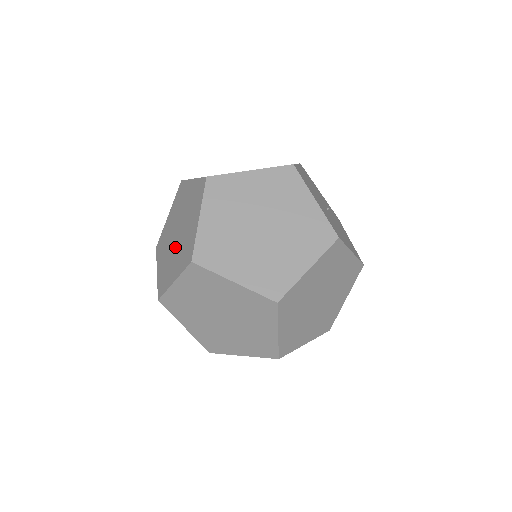
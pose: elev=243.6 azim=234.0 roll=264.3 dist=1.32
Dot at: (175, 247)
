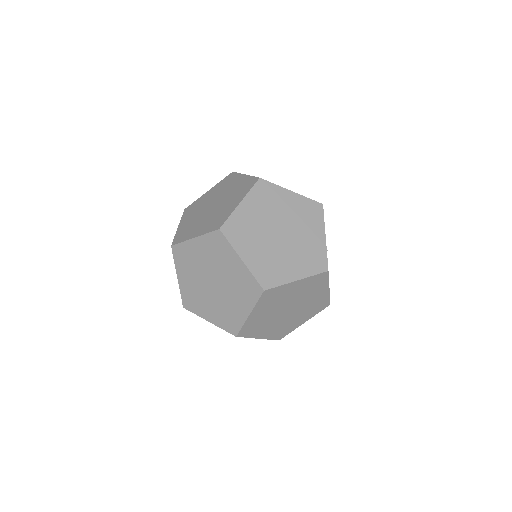
Dot at: (206, 214)
